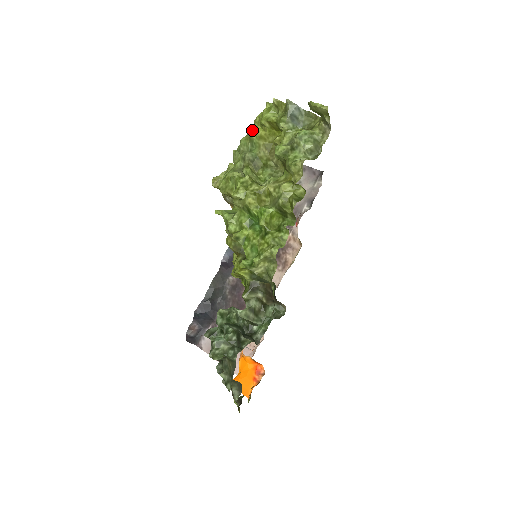
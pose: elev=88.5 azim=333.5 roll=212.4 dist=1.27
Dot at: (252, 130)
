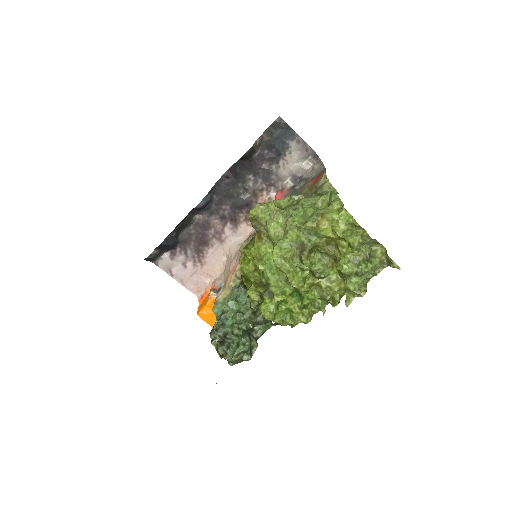
Dot at: (323, 230)
